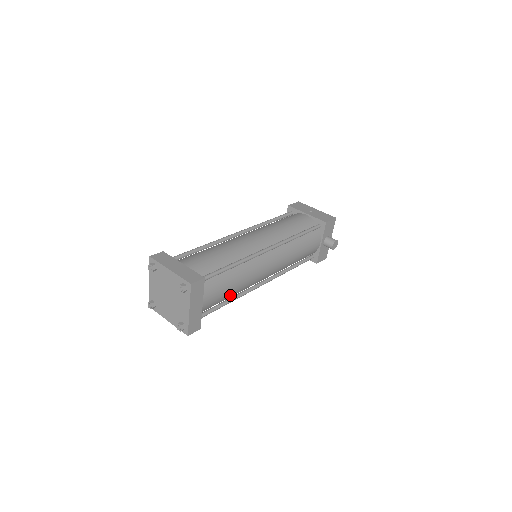
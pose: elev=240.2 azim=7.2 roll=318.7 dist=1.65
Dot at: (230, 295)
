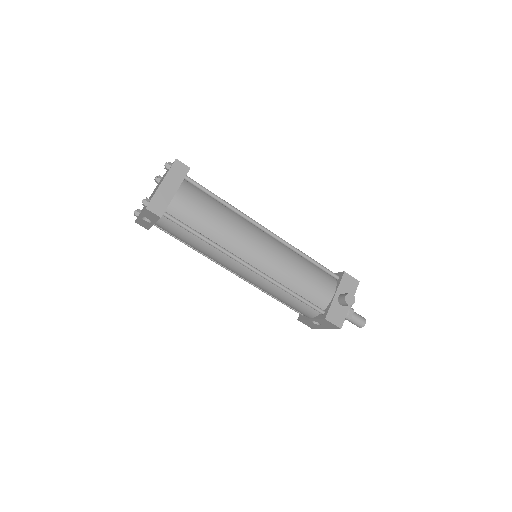
Dot at: (207, 227)
